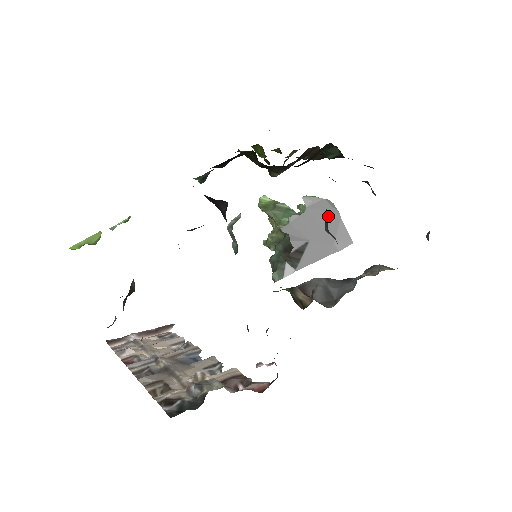
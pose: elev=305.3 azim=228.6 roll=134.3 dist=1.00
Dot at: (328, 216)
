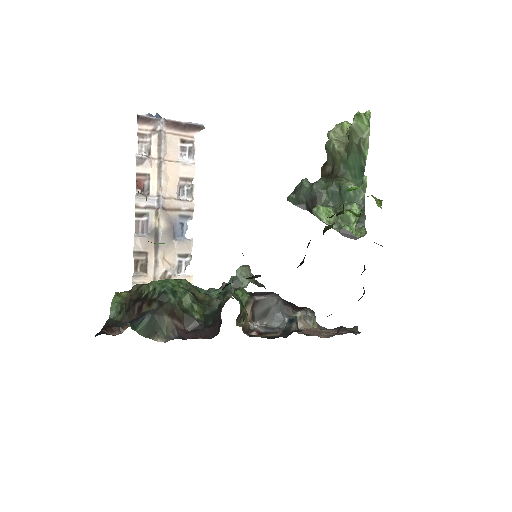
Dot at: occluded
